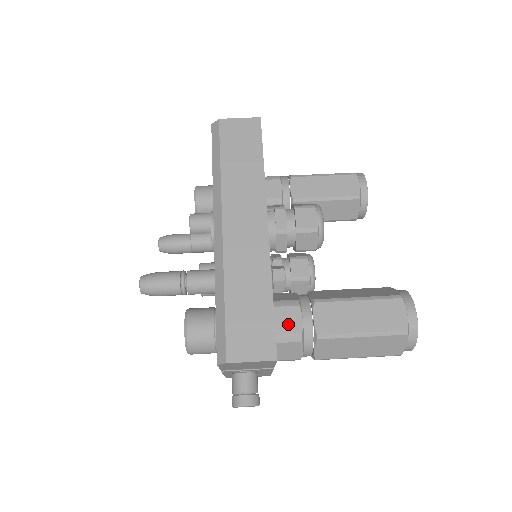
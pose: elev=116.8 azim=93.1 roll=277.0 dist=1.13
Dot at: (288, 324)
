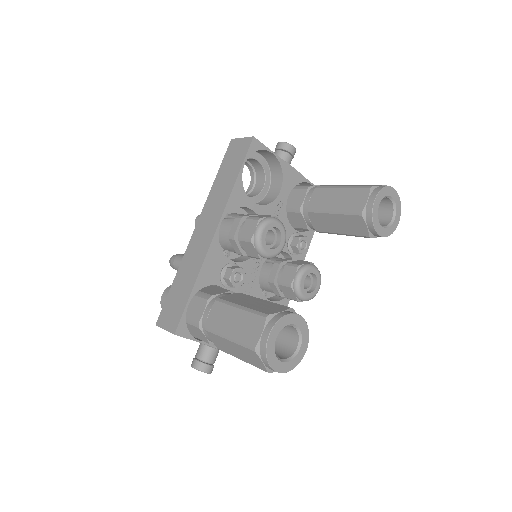
Dot at: (196, 311)
